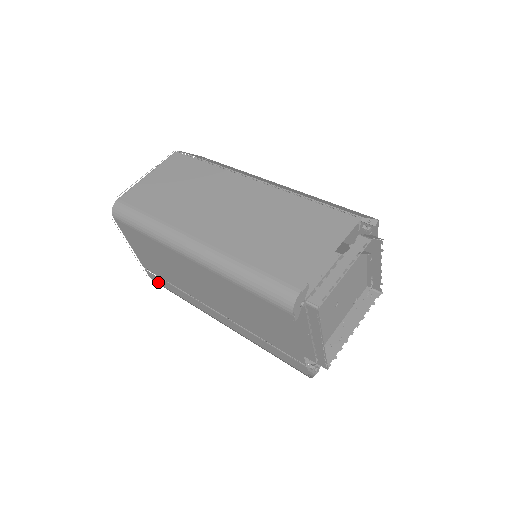
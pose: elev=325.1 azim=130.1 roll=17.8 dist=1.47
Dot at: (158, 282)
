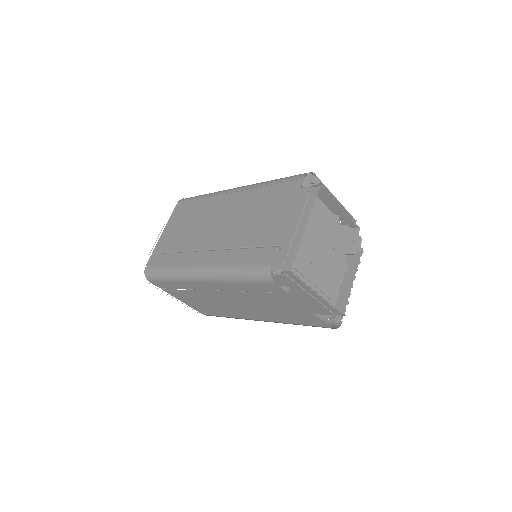
Dot at: (153, 264)
